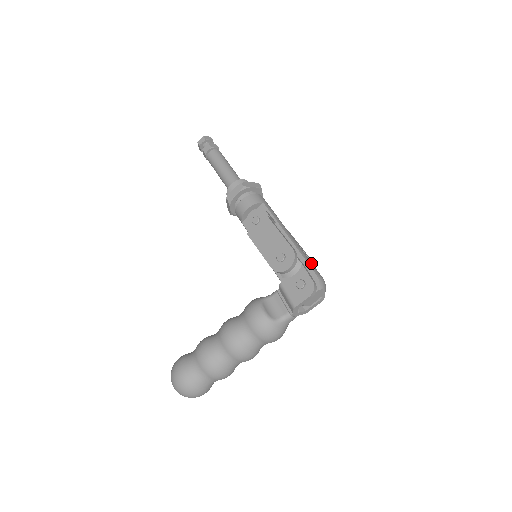
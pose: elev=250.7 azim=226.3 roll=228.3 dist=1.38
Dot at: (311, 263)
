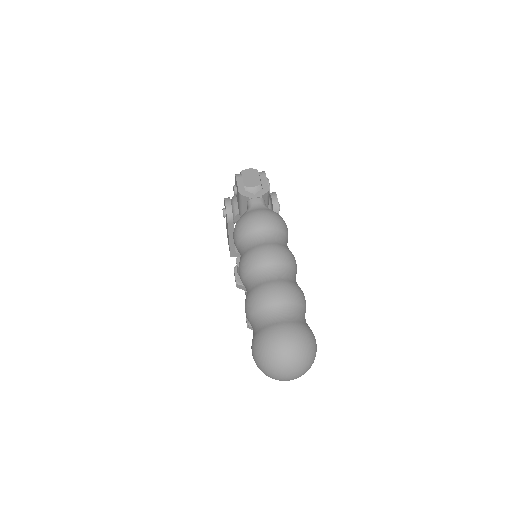
Dot at: occluded
